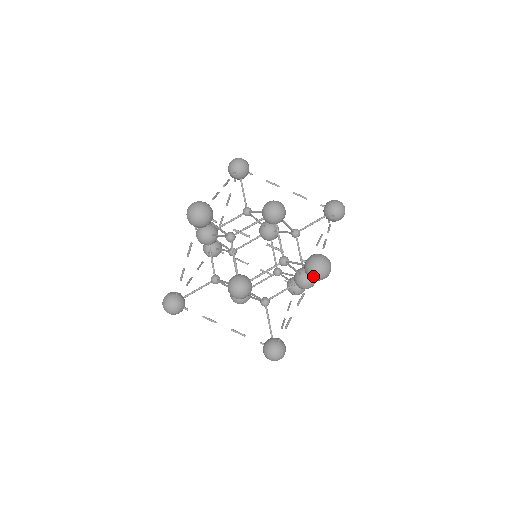
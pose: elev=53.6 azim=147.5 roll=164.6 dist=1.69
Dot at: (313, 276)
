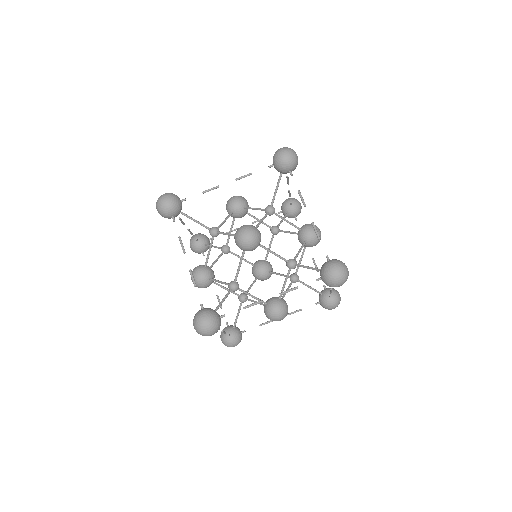
Dot at: (284, 158)
